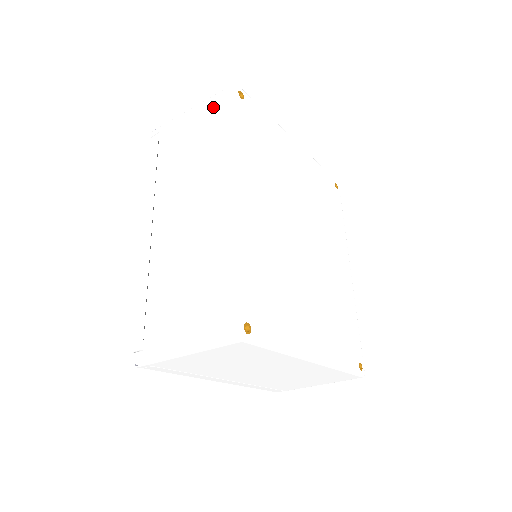
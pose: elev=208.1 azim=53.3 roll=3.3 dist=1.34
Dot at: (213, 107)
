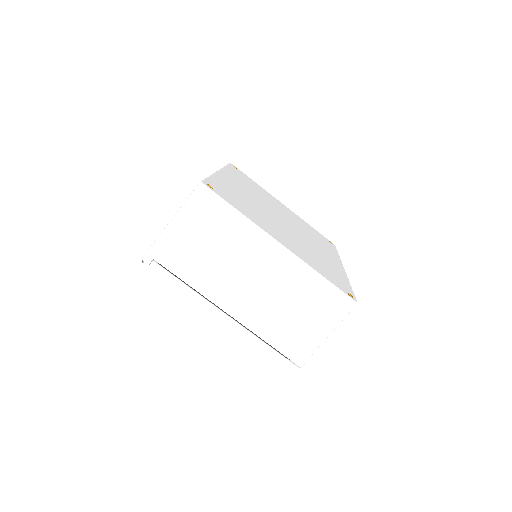
Dot at: occluded
